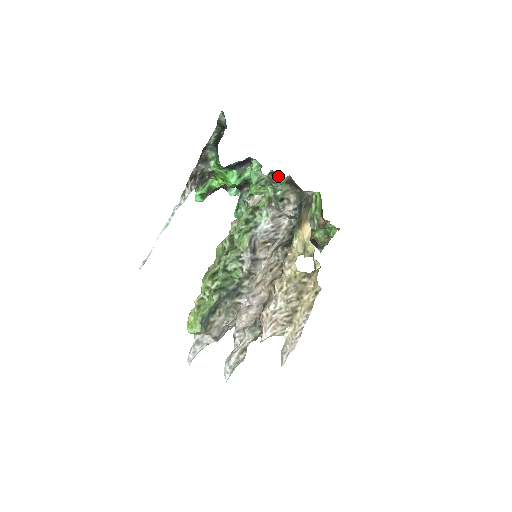
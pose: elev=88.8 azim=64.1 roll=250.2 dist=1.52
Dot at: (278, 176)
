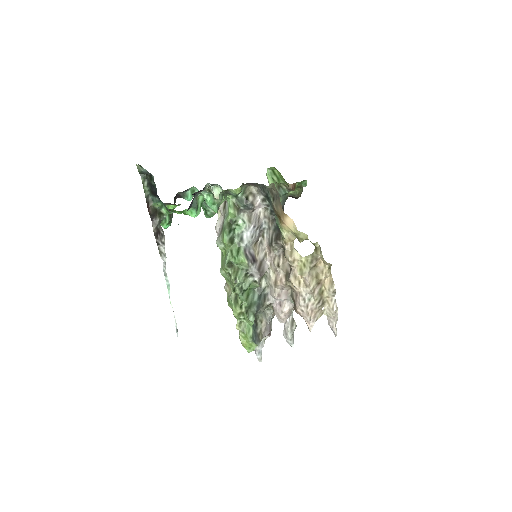
Dot at: (233, 191)
